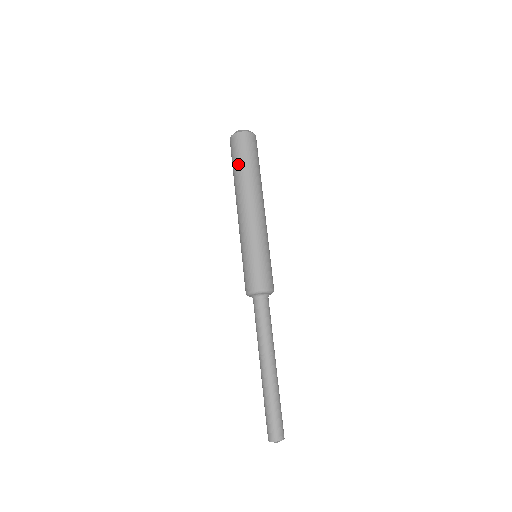
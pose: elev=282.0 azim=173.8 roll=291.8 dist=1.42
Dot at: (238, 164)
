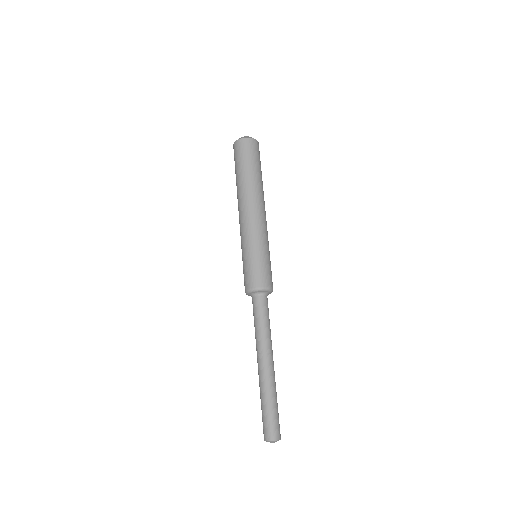
Dot at: (236, 171)
